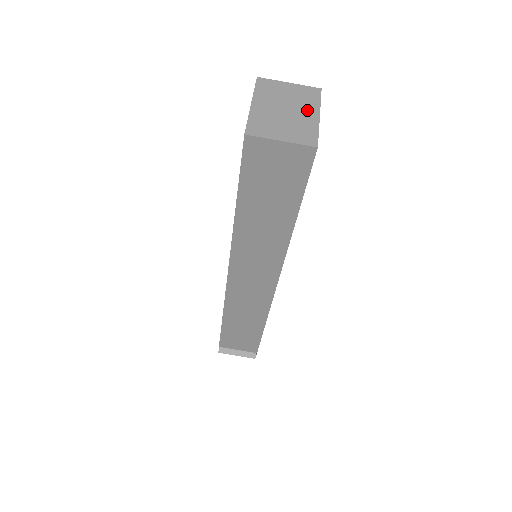
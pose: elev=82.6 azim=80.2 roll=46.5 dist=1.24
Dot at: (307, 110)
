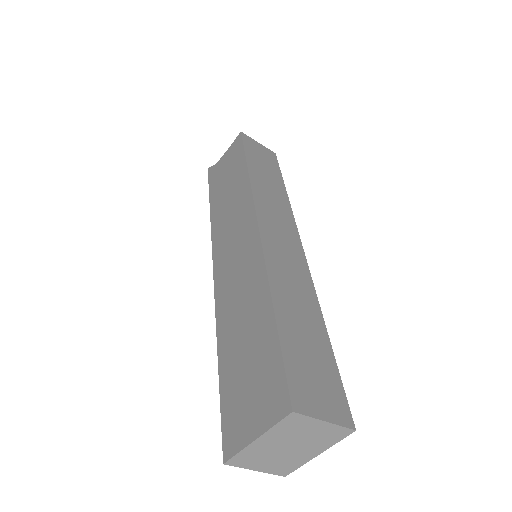
Dot at: (312, 450)
